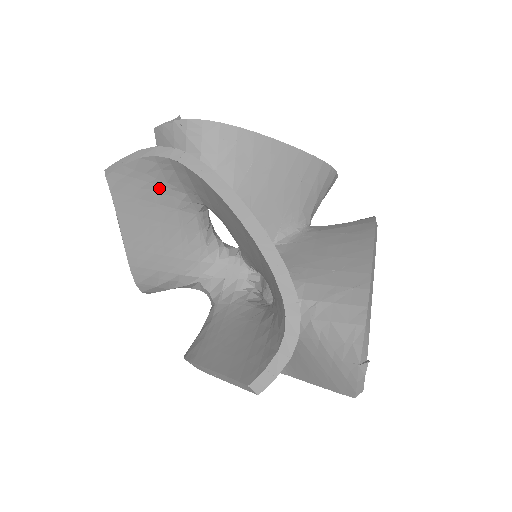
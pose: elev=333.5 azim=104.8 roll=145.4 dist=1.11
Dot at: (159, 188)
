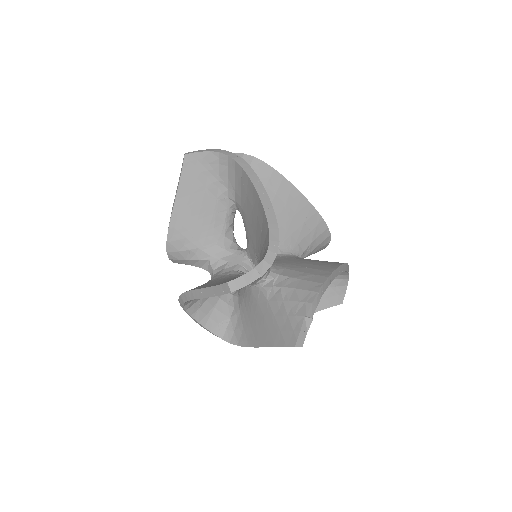
Dot at: (212, 177)
